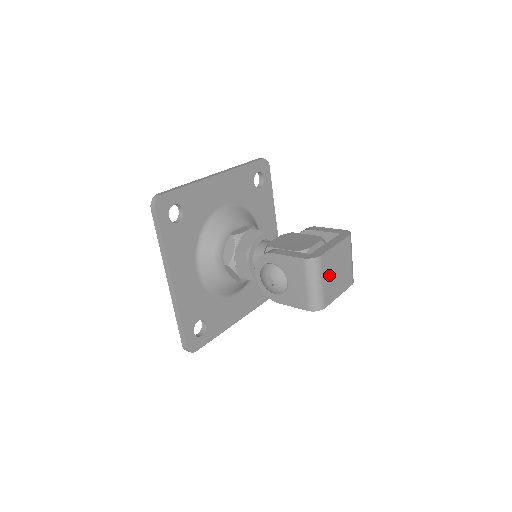
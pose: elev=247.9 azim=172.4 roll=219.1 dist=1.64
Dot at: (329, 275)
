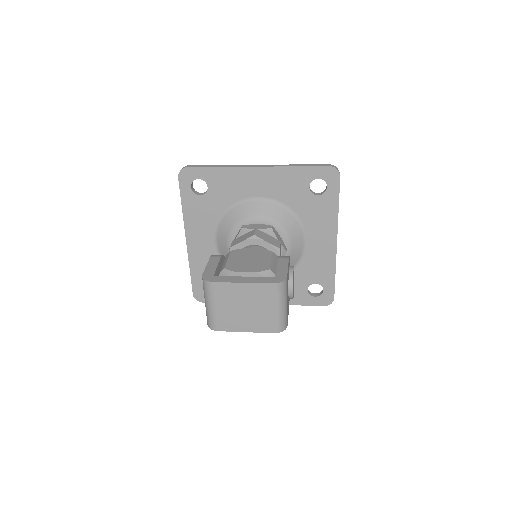
Dot at: (227, 305)
